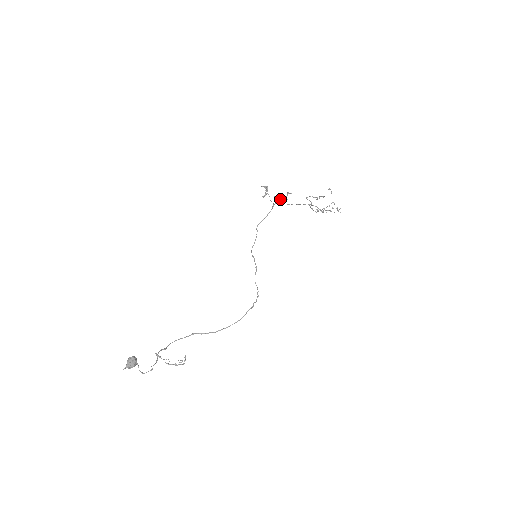
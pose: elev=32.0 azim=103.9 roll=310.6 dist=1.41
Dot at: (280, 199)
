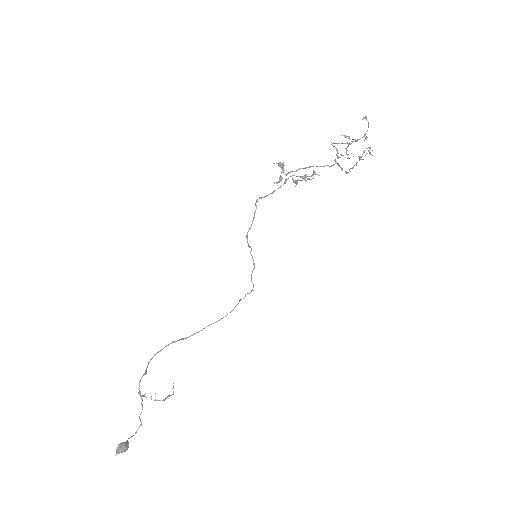
Dot at: (300, 180)
